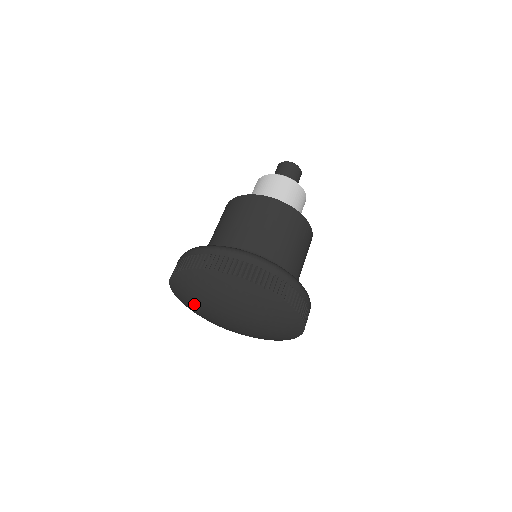
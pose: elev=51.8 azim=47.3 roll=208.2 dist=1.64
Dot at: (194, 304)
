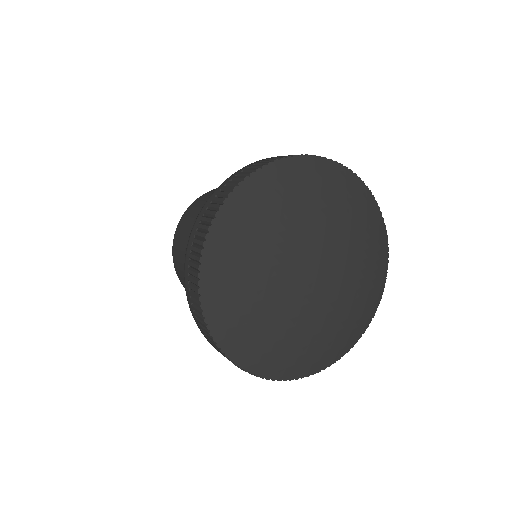
Dot at: (270, 235)
